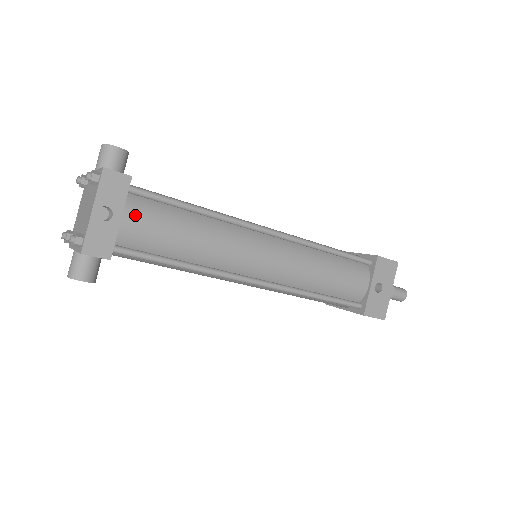
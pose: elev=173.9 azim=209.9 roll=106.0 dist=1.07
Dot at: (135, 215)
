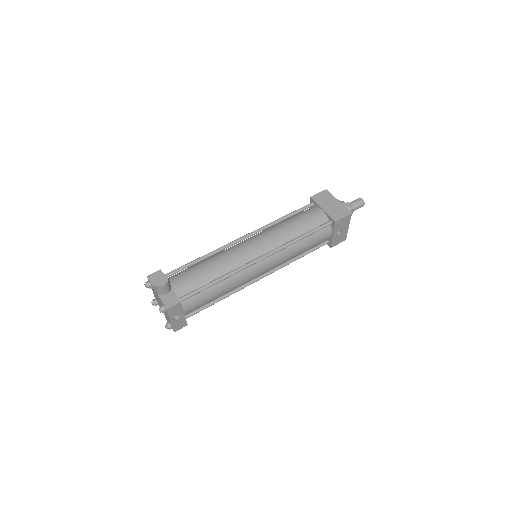
Dot at: (189, 307)
